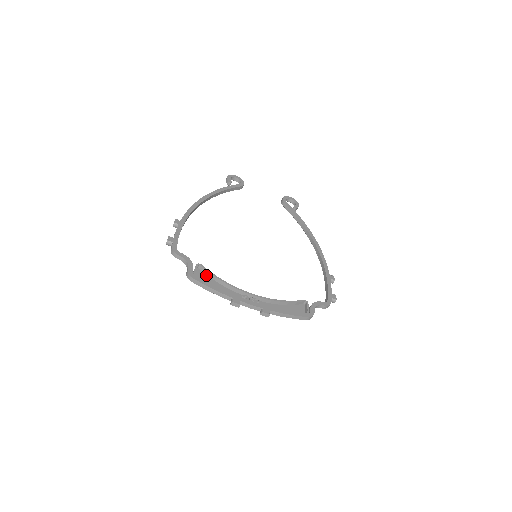
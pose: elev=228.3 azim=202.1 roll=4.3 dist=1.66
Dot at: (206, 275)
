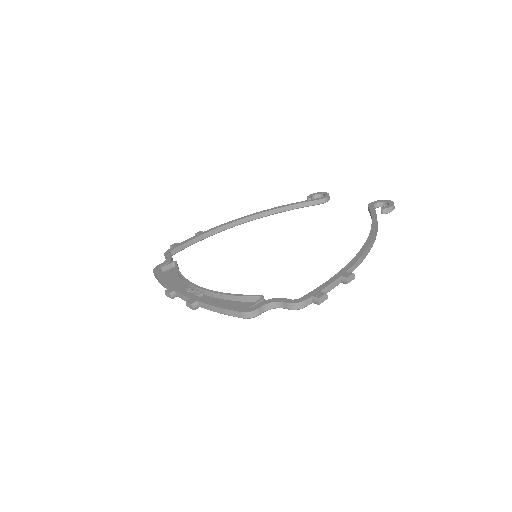
Dot at: (176, 272)
